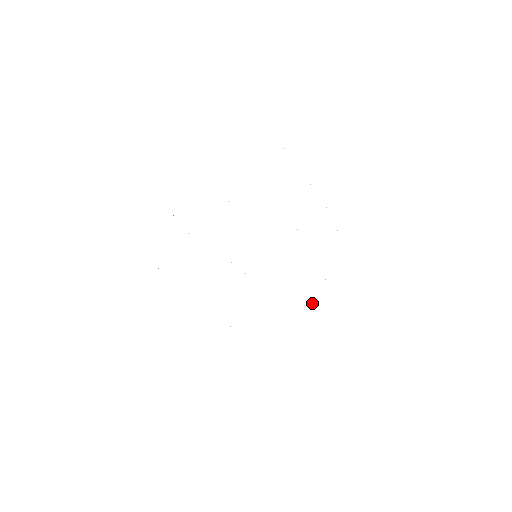
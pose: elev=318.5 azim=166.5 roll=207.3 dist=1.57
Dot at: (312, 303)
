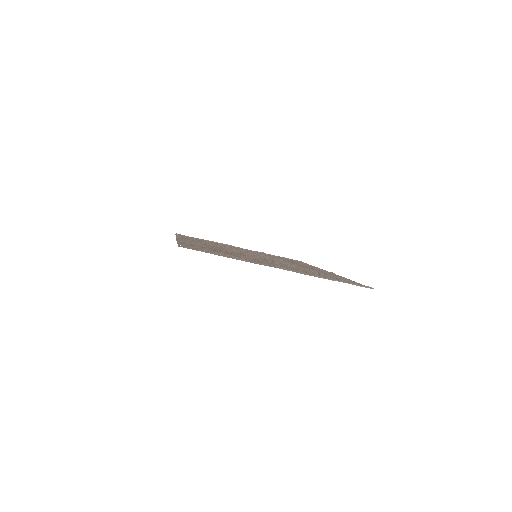
Dot at: occluded
